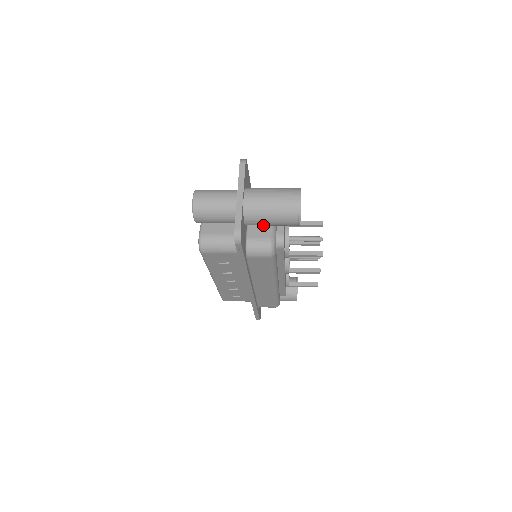
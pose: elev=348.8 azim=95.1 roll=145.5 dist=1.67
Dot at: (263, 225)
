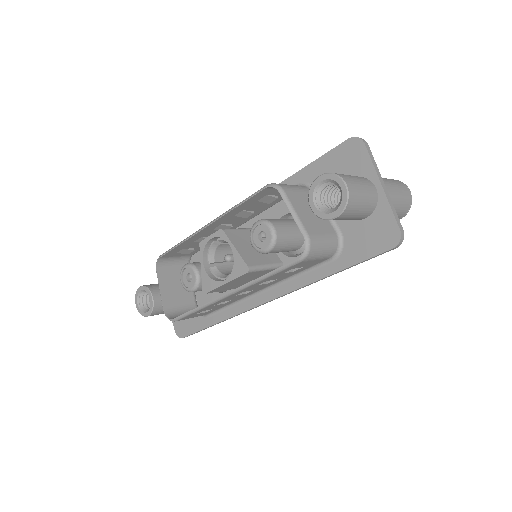
Dot at: occluded
